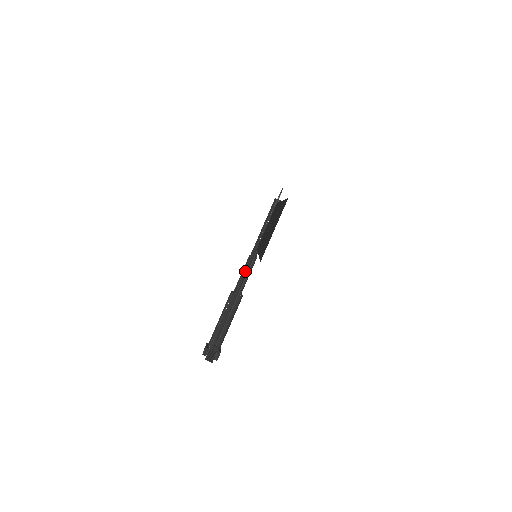
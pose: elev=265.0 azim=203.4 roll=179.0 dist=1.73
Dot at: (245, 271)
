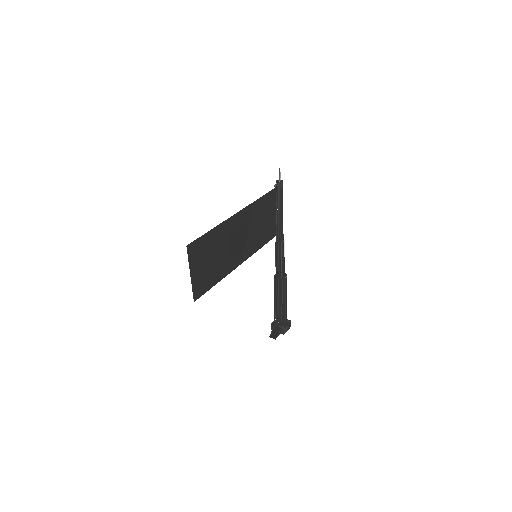
Dot at: (276, 257)
